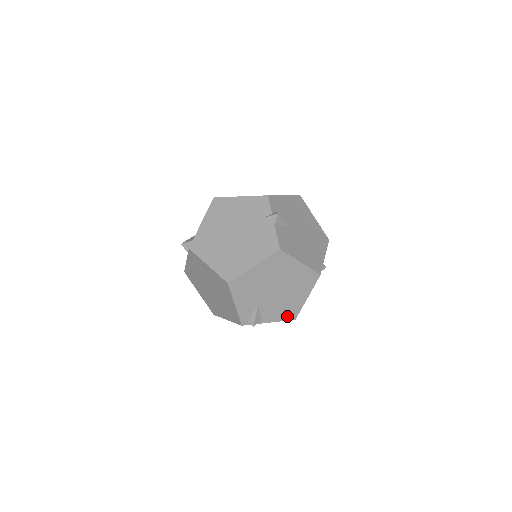
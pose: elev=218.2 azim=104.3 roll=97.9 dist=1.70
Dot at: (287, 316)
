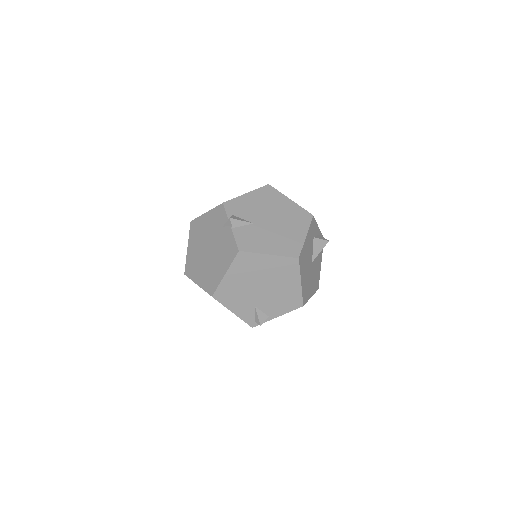
Dot at: (292, 306)
